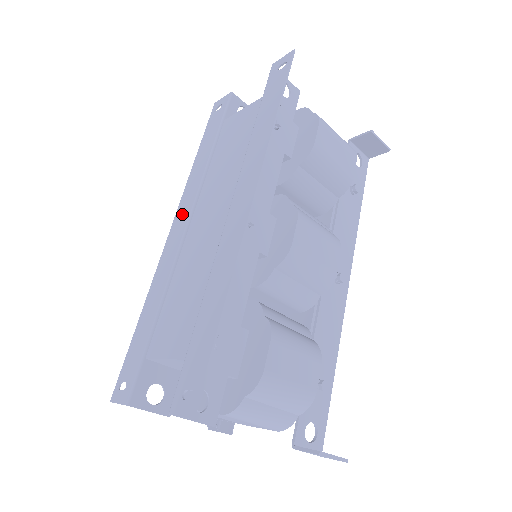
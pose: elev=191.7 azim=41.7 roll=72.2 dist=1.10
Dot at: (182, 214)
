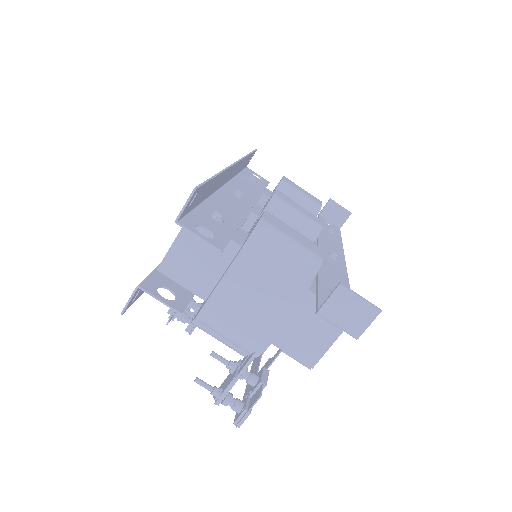
Dot at: occluded
